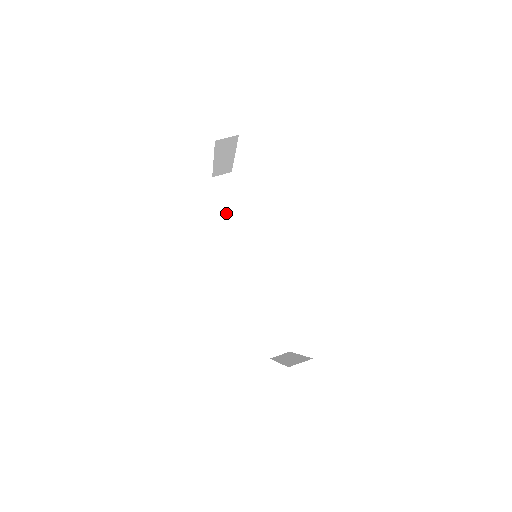
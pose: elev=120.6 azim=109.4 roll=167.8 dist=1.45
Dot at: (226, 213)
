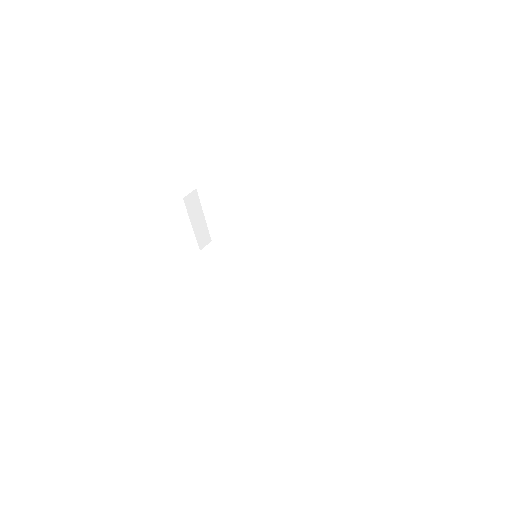
Dot at: (223, 264)
